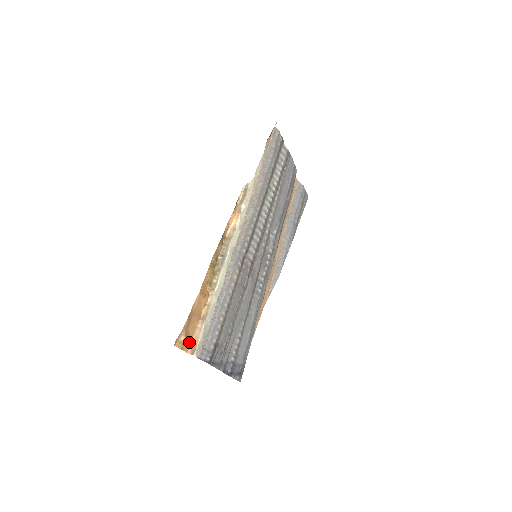
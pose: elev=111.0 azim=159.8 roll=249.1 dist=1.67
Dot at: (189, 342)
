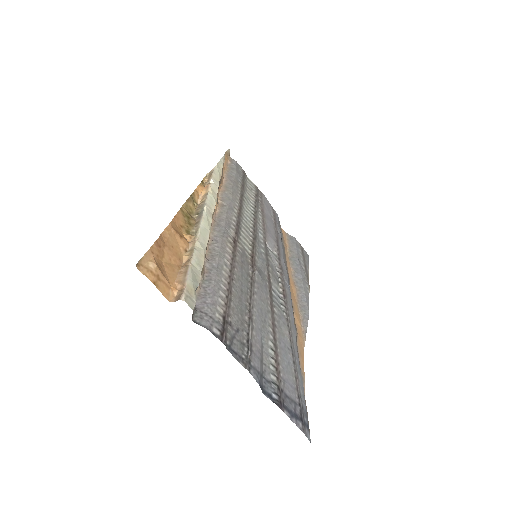
Dot at: (169, 286)
